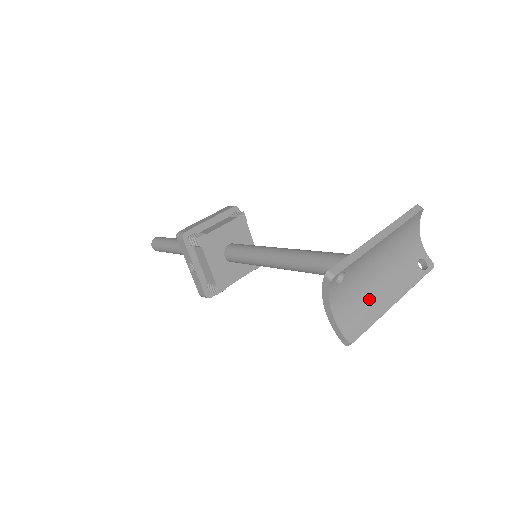
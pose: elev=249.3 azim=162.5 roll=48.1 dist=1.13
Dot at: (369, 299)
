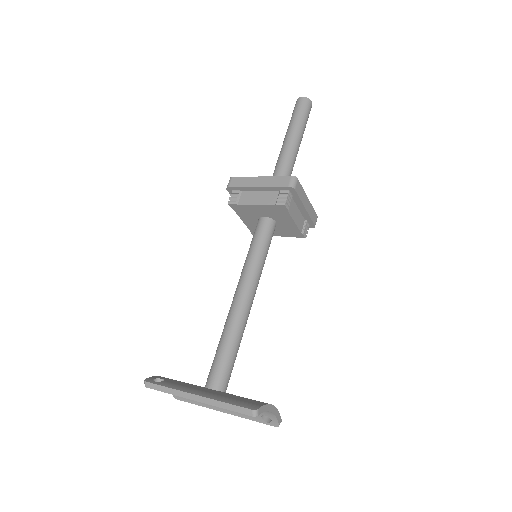
Dot at: occluded
